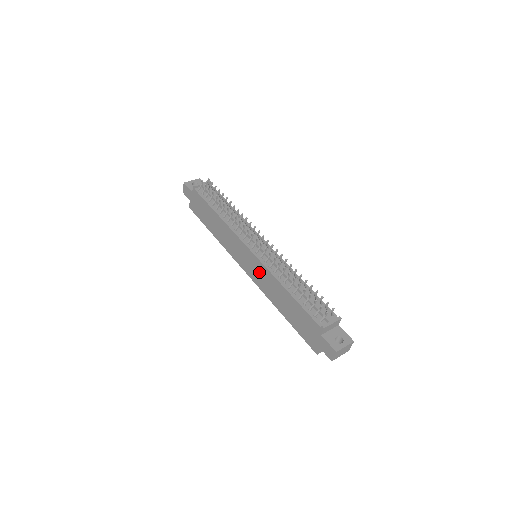
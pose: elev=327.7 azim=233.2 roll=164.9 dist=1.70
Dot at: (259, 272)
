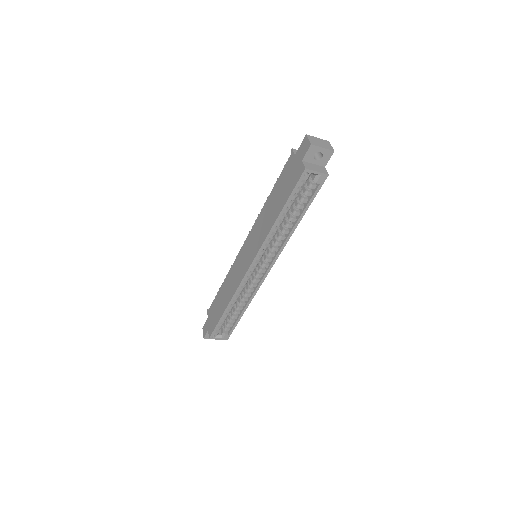
Dot at: (253, 239)
